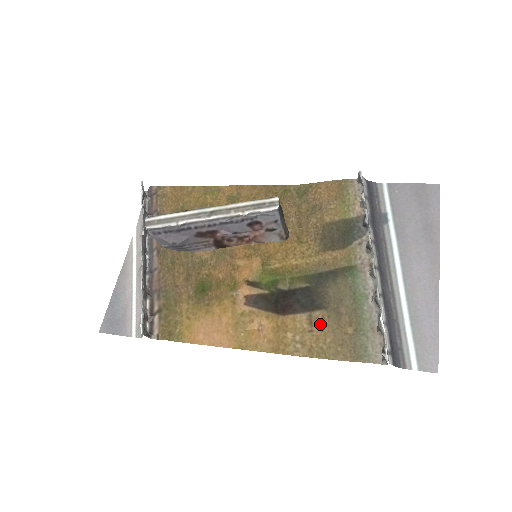
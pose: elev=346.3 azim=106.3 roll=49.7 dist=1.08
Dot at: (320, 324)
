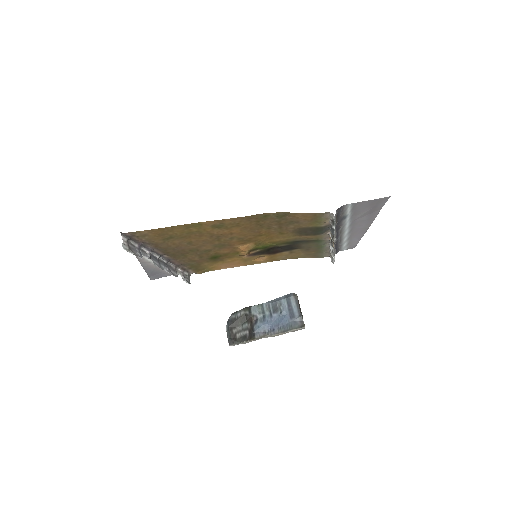
Dot at: (297, 252)
